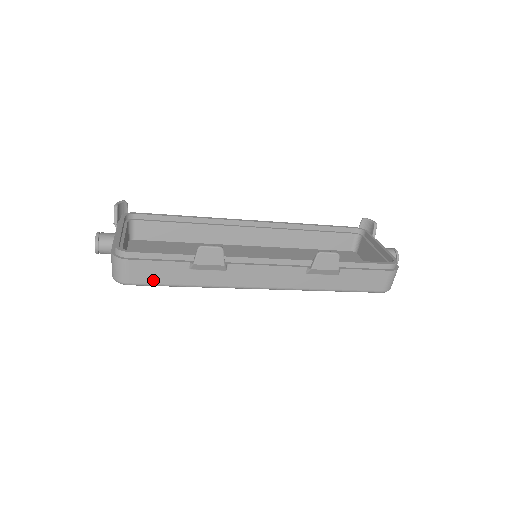
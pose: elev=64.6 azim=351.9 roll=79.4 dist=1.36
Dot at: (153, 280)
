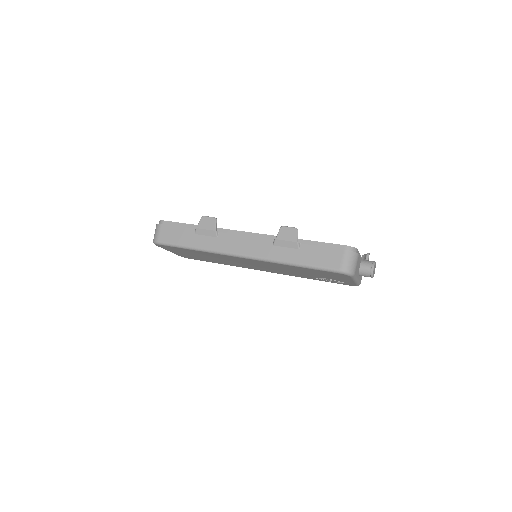
Dot at: (172, 240)
